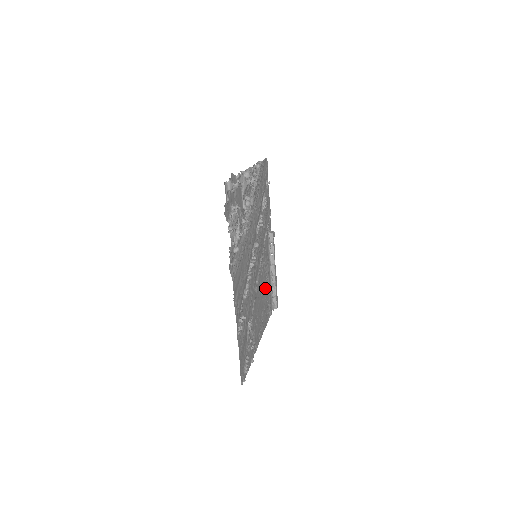
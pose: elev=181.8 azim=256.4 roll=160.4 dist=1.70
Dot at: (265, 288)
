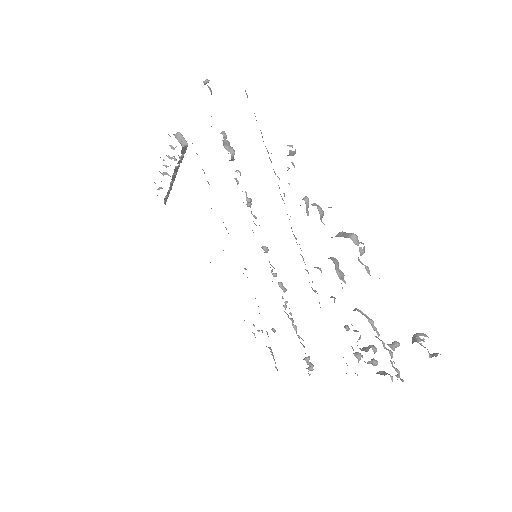
Dot at: occluded
